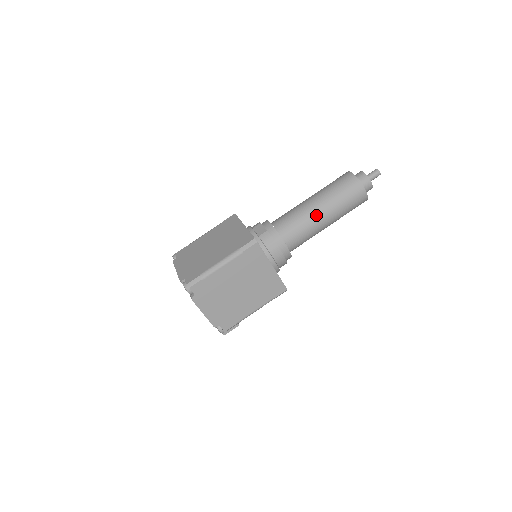
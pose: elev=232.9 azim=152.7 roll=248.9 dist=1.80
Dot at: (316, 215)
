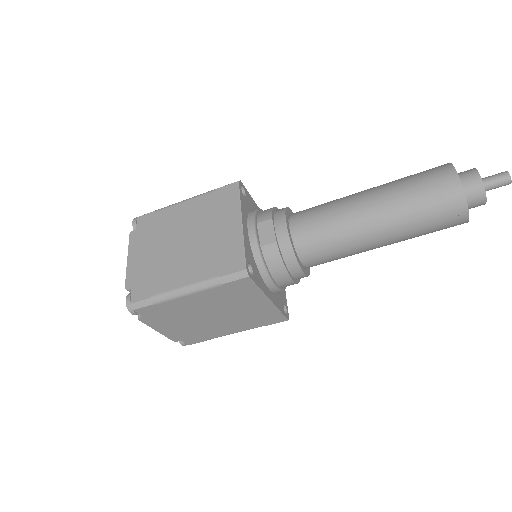
Dot at: (366, 235)
